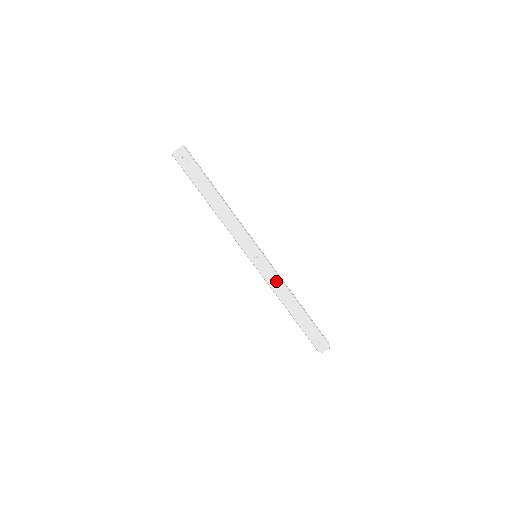
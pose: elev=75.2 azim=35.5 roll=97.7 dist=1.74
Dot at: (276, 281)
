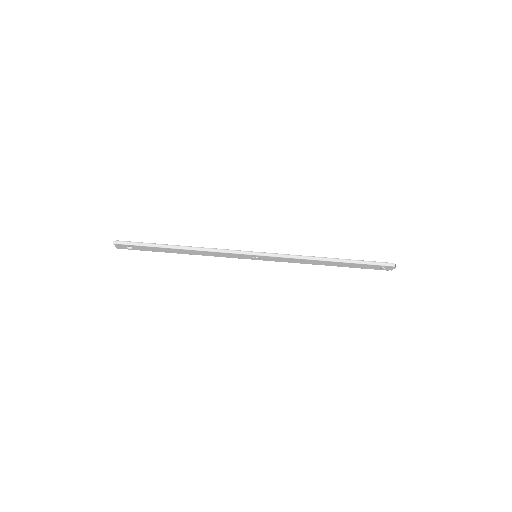
Dot at: (292, 260)
